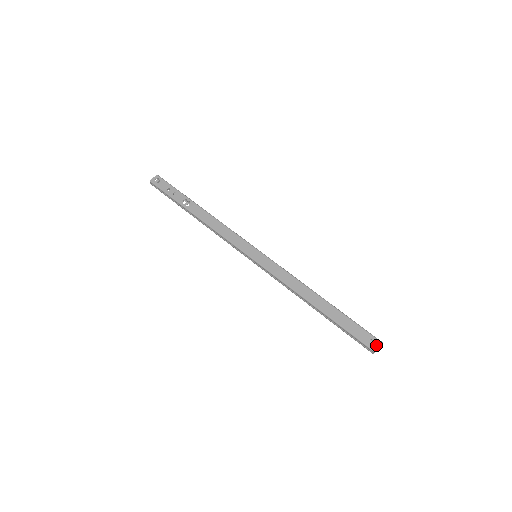
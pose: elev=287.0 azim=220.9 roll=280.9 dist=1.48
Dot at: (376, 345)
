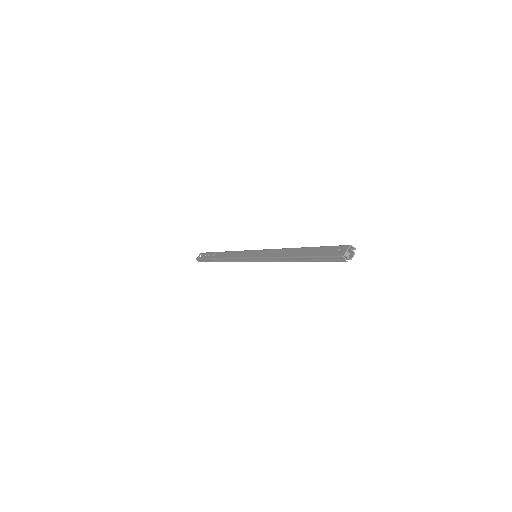
Dot at: (344, 250)
